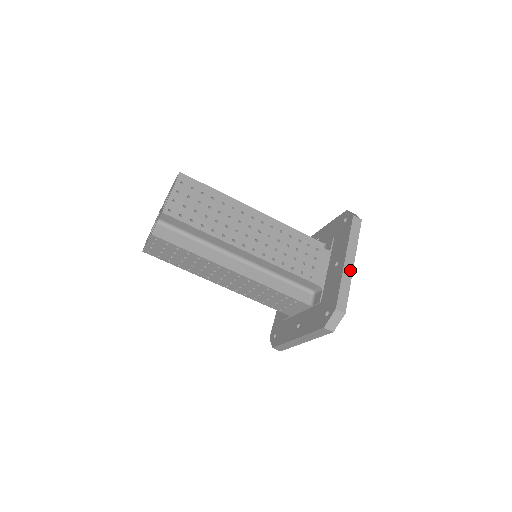
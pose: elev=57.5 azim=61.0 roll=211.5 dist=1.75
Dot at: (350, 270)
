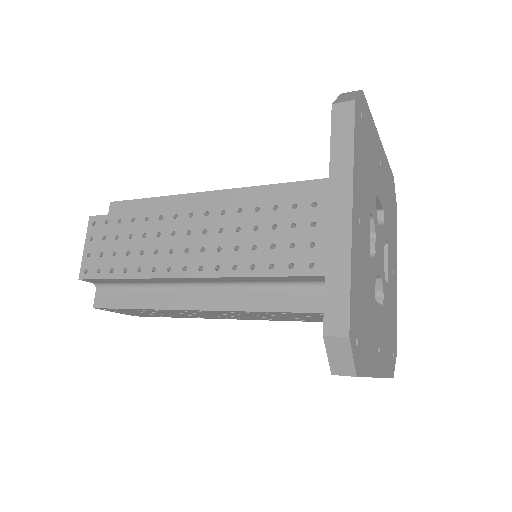
Dot at: (344, 230)
